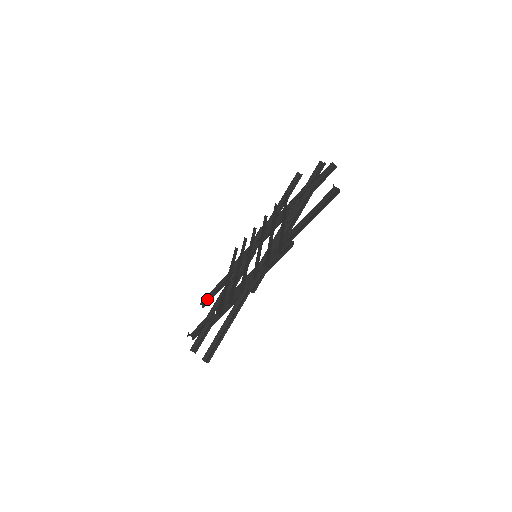
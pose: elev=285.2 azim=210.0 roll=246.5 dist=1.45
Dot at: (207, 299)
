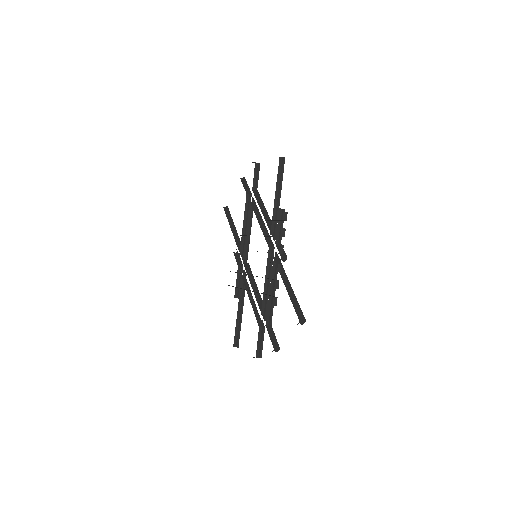
Dot at: (236, 337)
